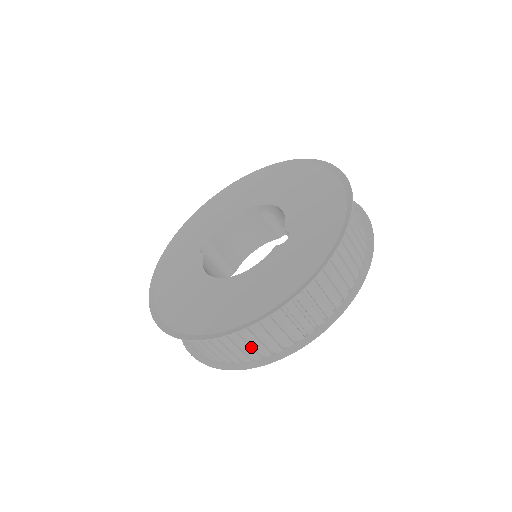
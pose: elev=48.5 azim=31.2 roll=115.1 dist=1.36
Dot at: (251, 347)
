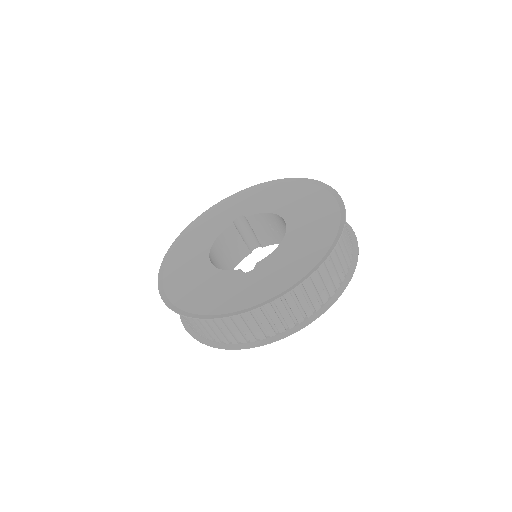
Dot at: occluded
